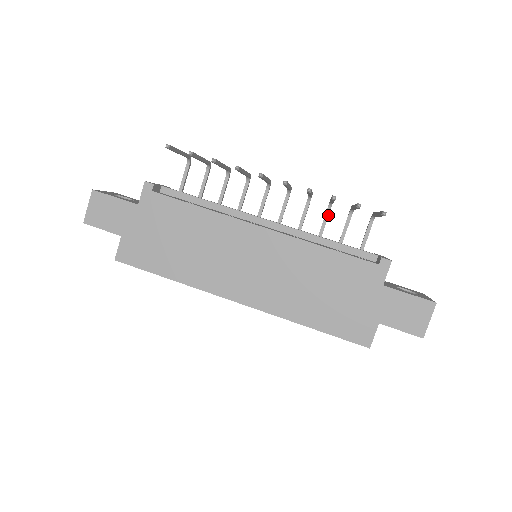
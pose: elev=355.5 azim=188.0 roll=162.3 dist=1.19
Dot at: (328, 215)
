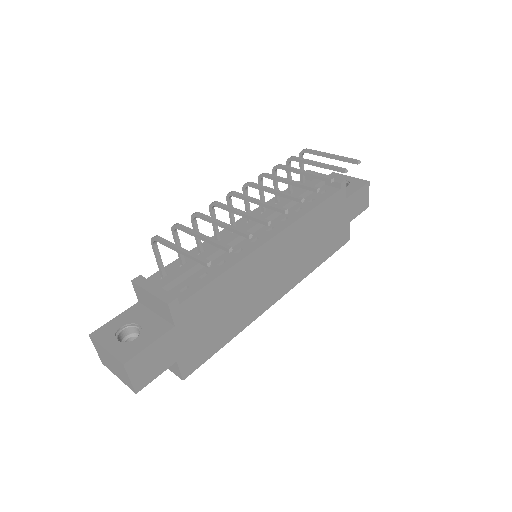
Dot at: occluded
